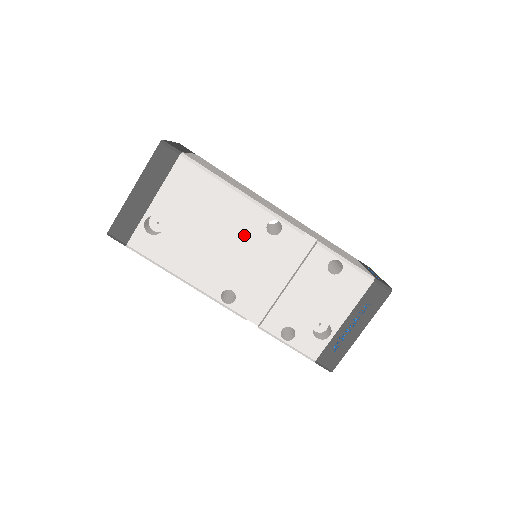
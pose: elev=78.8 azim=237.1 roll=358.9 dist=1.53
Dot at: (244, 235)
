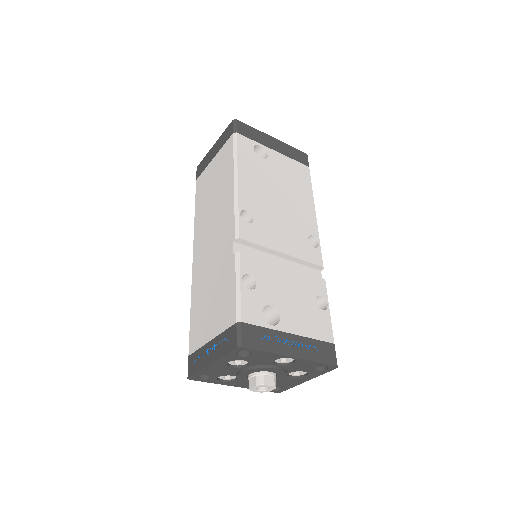
Dot at: (295, 219)
